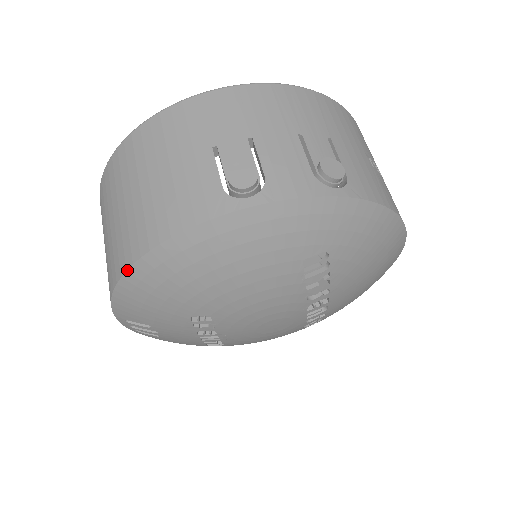
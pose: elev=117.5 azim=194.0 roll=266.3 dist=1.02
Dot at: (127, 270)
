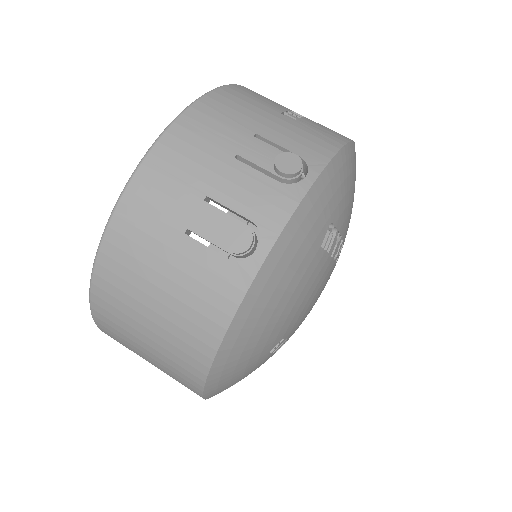
Dot at: (208, 376)
